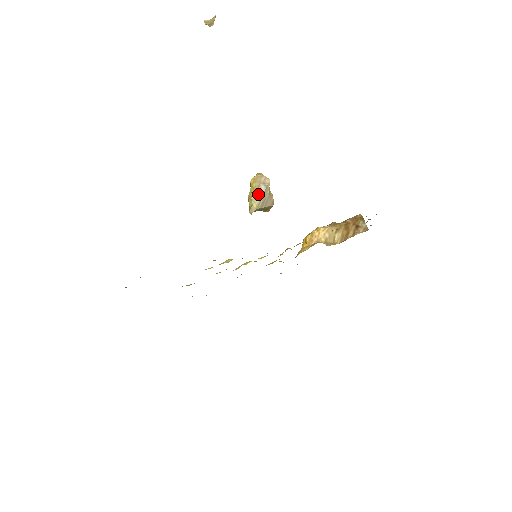
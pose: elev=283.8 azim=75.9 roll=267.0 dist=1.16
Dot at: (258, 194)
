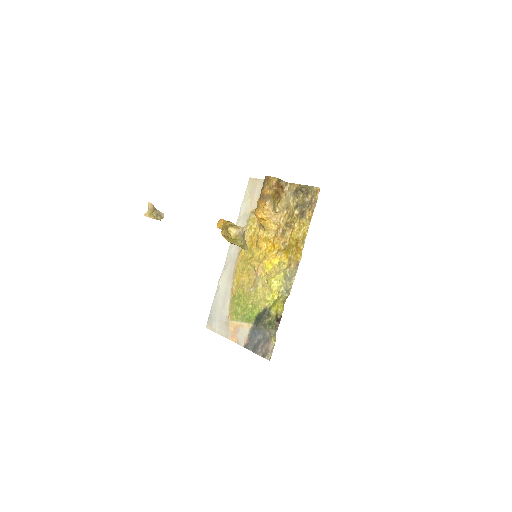
Dot at: (244, 239)
